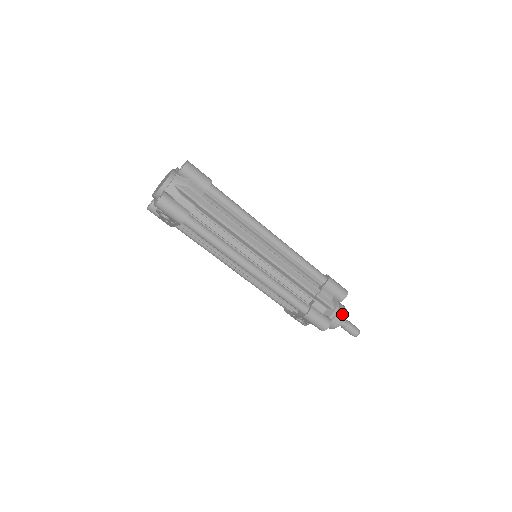
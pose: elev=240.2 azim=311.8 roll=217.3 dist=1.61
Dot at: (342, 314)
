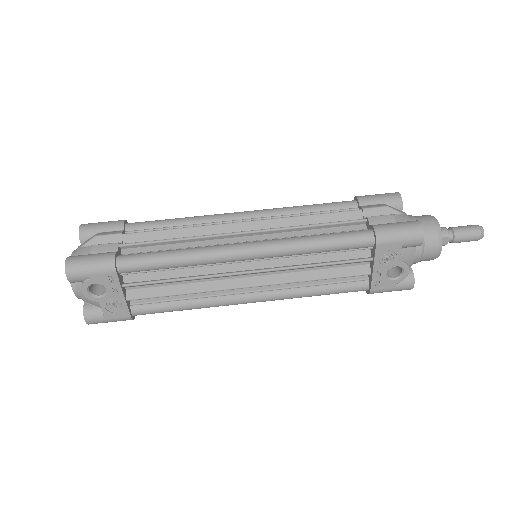
Dot at: (425, 217)
